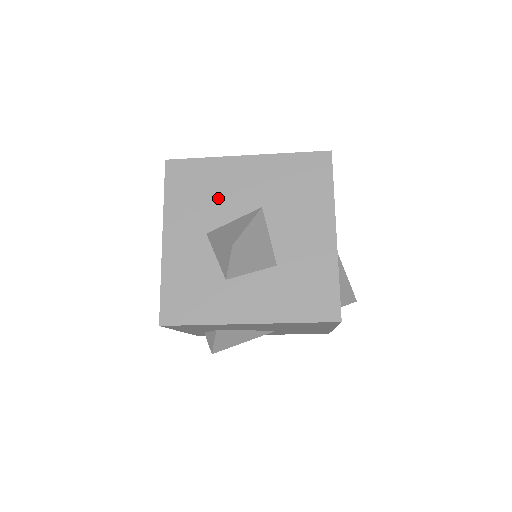
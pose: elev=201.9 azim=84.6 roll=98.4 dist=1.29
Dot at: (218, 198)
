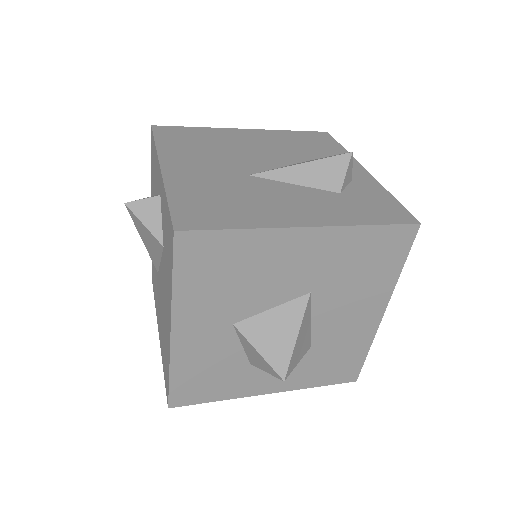
Dot at: (255, 284)
